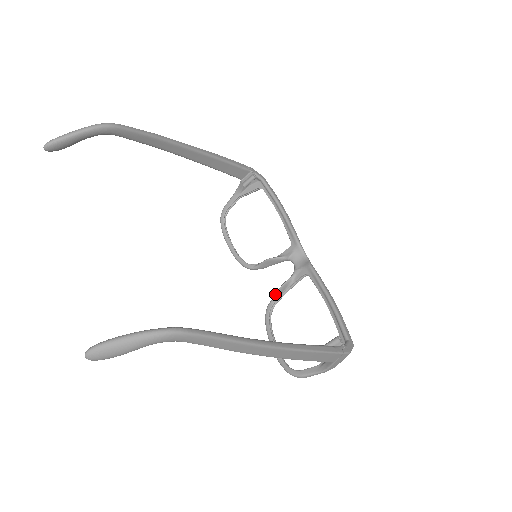
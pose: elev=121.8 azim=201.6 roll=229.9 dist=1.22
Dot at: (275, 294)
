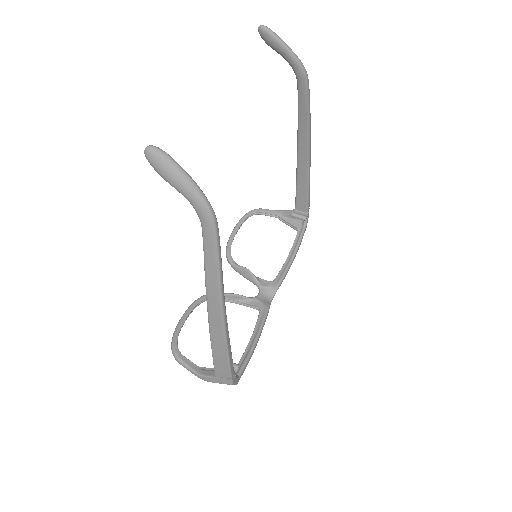
Dot at: (226, 293)
